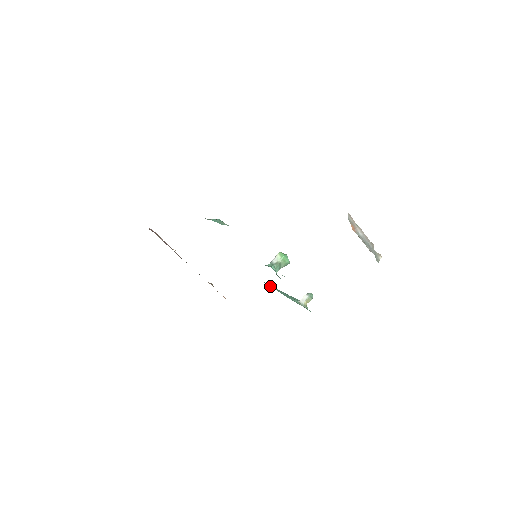
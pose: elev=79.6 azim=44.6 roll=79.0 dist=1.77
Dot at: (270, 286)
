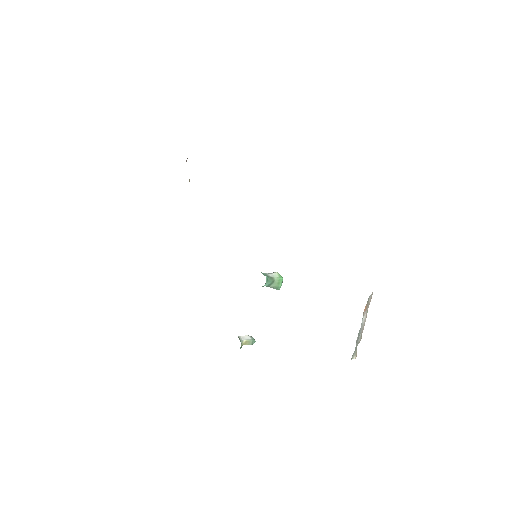
Dot at: occluded
